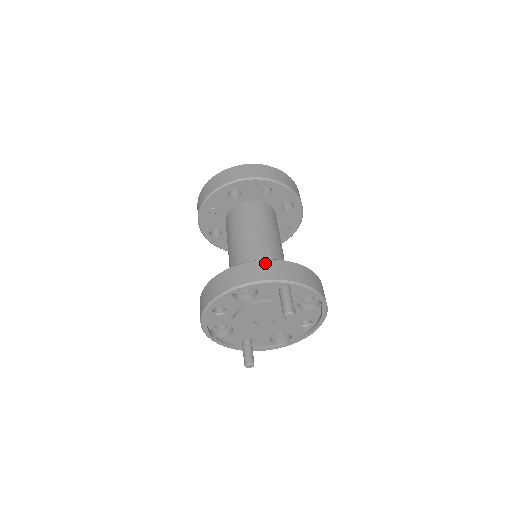
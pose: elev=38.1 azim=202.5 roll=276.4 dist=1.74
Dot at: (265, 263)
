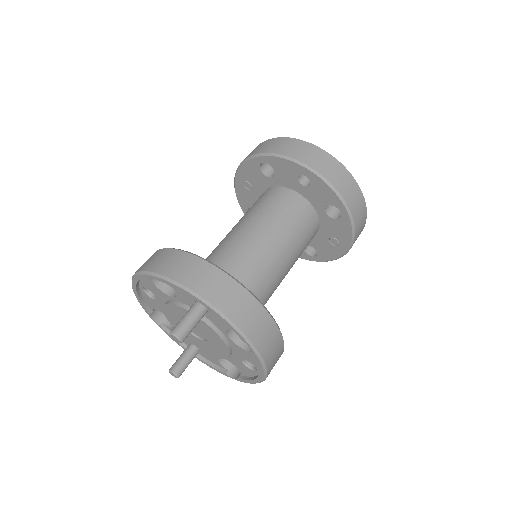
Dot at: (193, 260)
